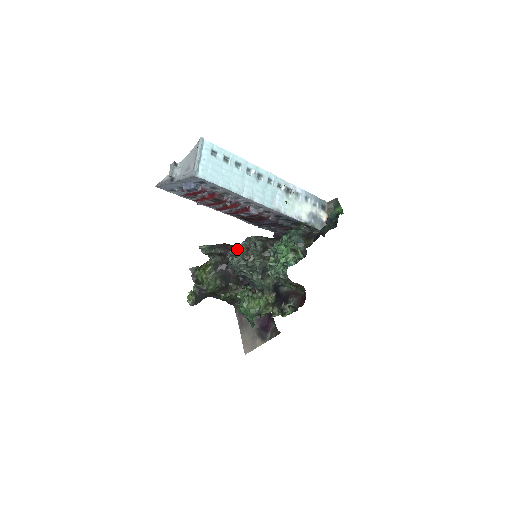
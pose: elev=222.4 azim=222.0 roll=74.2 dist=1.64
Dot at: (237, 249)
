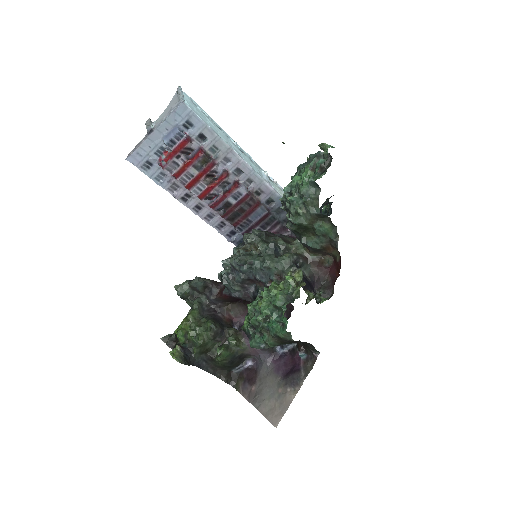
Dot at: occluded
